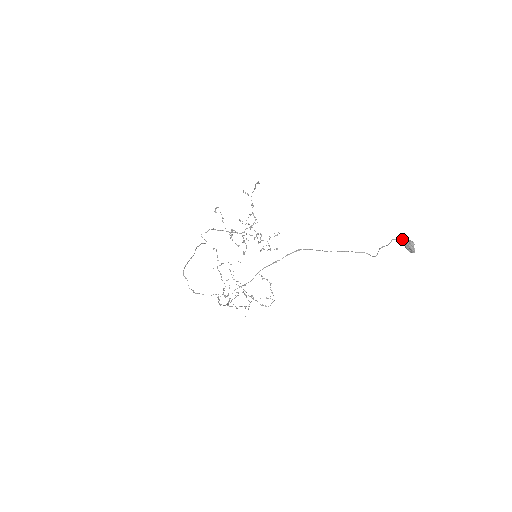
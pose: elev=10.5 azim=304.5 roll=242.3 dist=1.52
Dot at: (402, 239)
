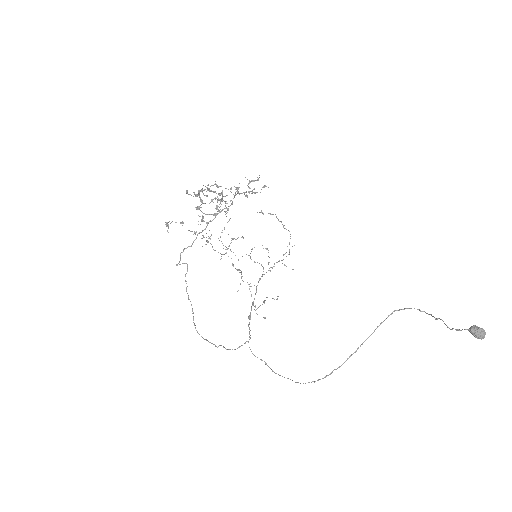
Dot at: occluded
